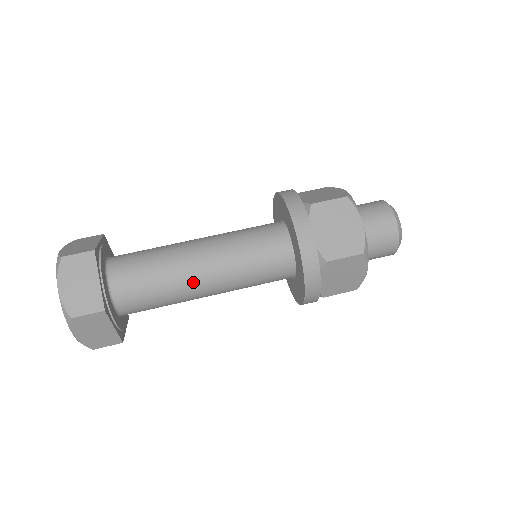
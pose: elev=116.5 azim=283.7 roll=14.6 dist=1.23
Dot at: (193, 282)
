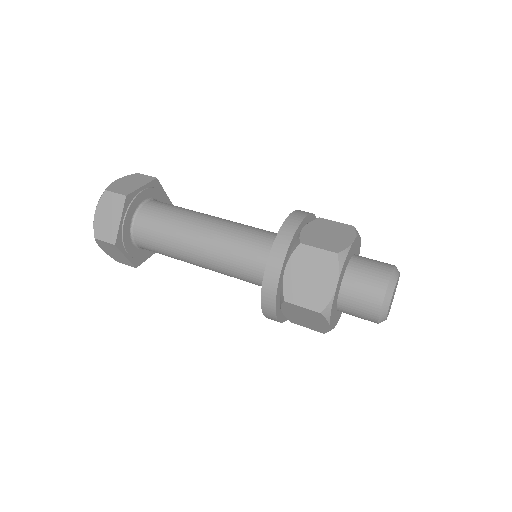
Dot at: (189, 254)
